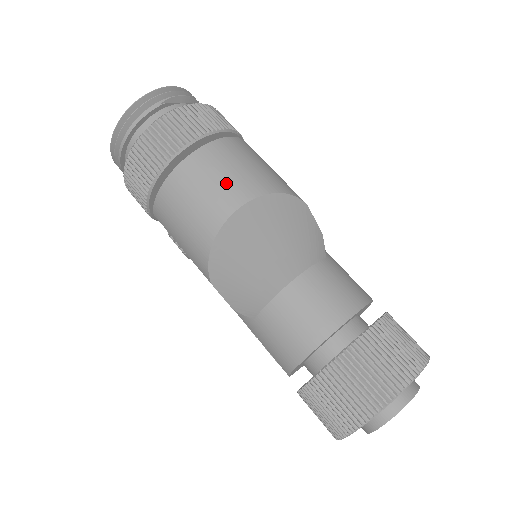
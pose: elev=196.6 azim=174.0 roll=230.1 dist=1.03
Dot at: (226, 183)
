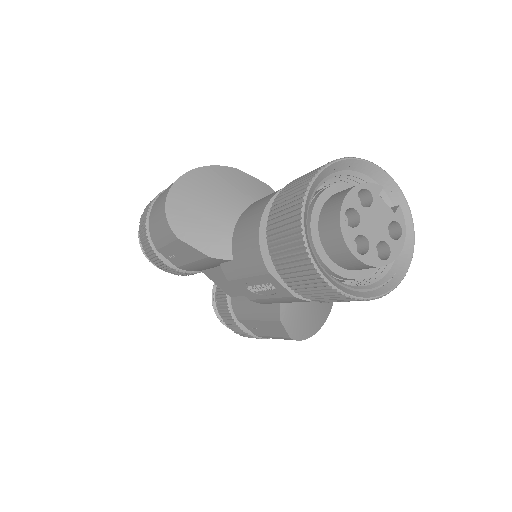
Dot at: occluded
